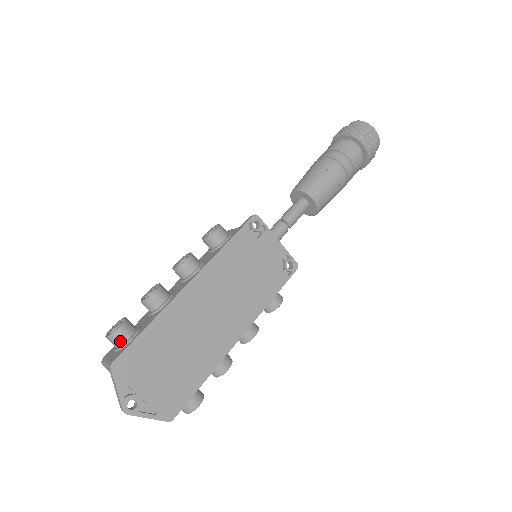
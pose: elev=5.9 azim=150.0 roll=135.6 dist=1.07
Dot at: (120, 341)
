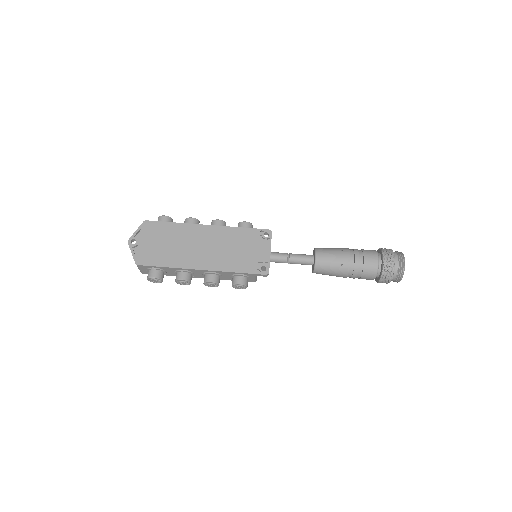
Dot at: occluded
